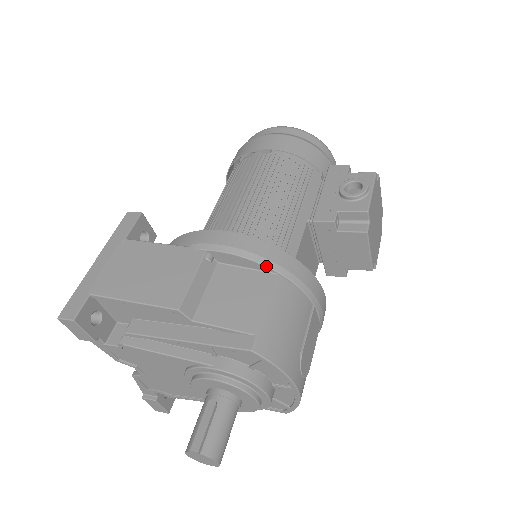
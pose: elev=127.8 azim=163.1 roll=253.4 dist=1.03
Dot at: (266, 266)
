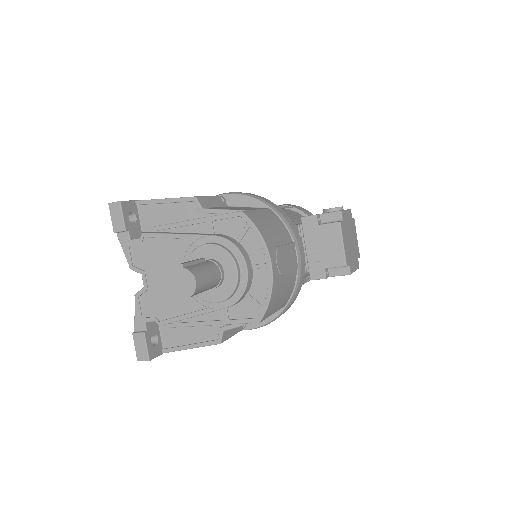
Dot at: (262, 202)
